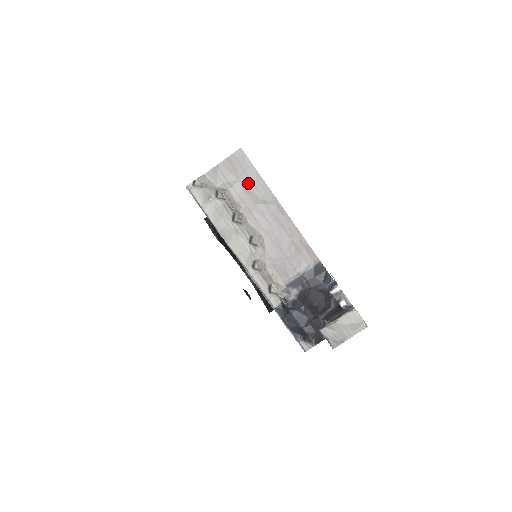
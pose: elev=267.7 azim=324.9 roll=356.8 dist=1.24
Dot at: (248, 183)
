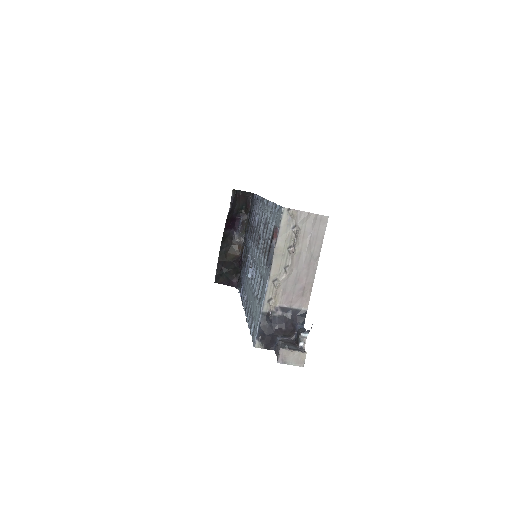
Dot at: (314, 237)
